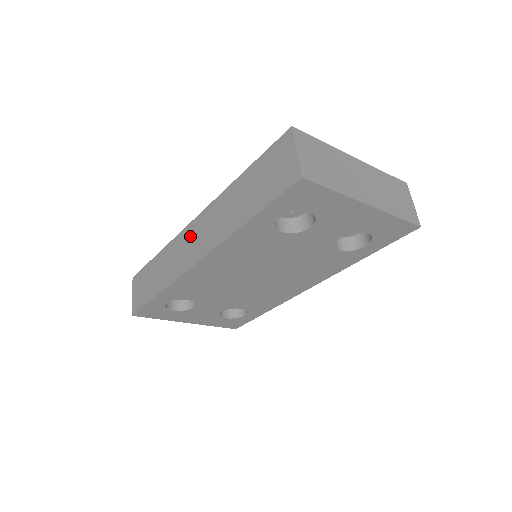
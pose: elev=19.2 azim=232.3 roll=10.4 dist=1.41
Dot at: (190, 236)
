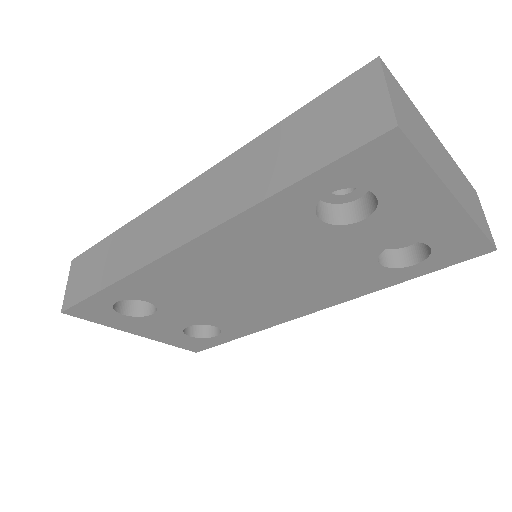
Dot at: (174, 208)
